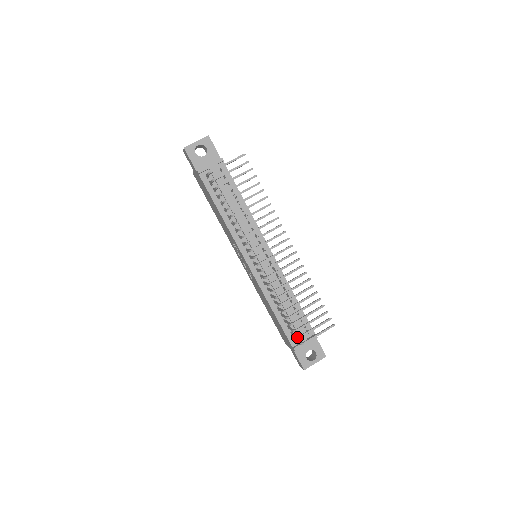
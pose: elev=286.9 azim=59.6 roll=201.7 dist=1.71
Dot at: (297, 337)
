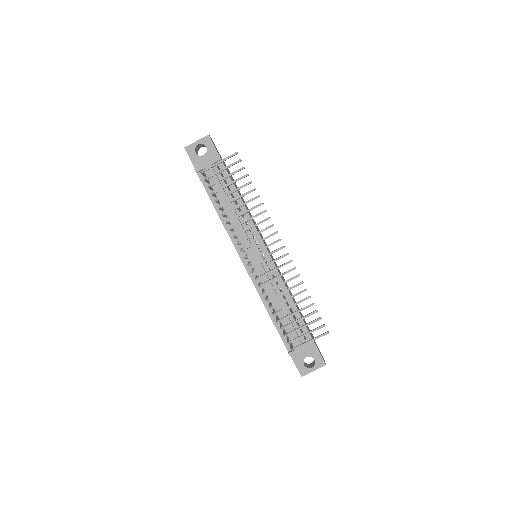
Dot at: (287, 342)
